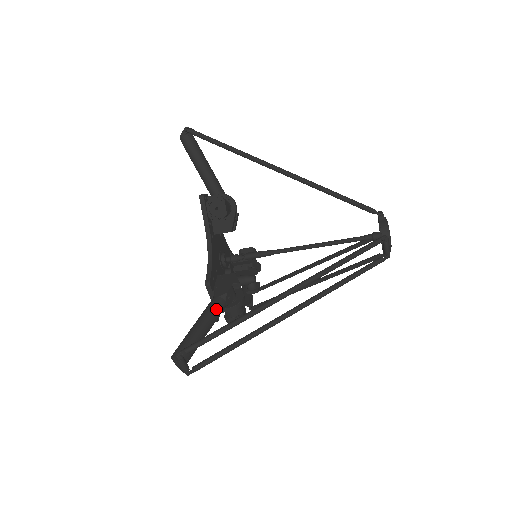
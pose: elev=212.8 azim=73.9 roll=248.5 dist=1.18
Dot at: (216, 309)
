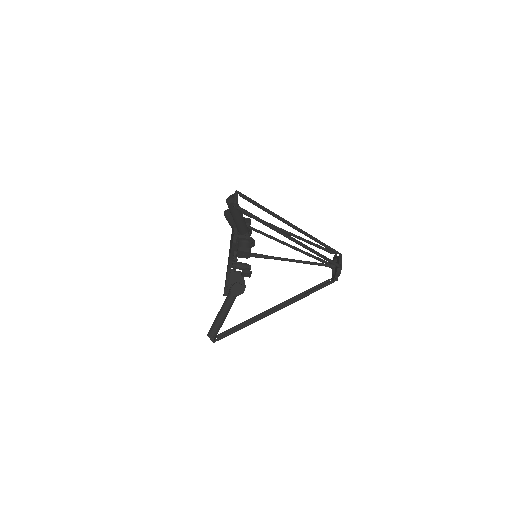
Dot at: (245, 222)
